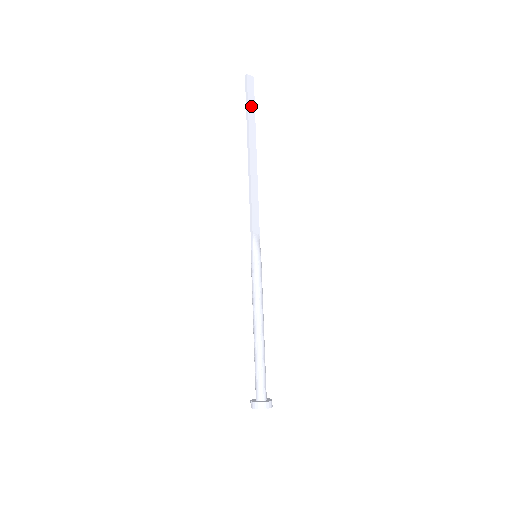
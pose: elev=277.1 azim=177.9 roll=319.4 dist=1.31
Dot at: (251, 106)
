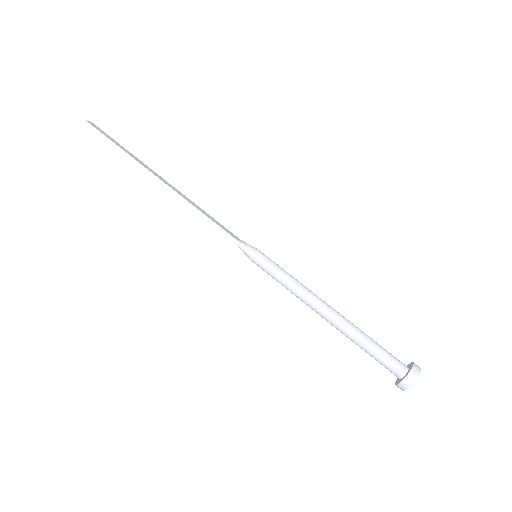
Dot at: (115, 143)
